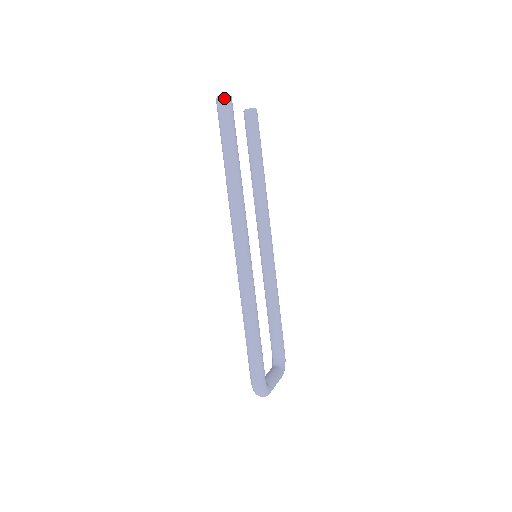
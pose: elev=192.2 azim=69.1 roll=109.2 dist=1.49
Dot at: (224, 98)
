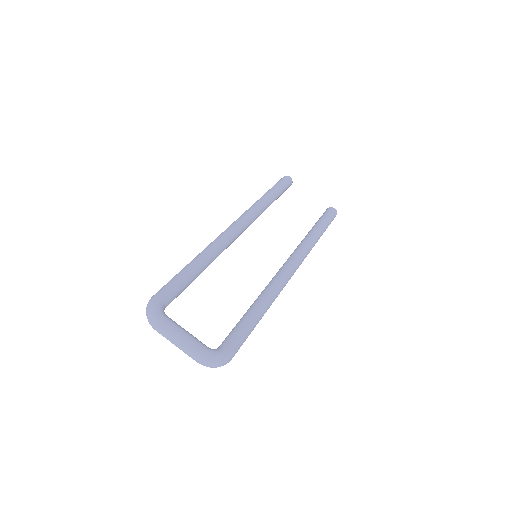
Dot at: (283, 177)
